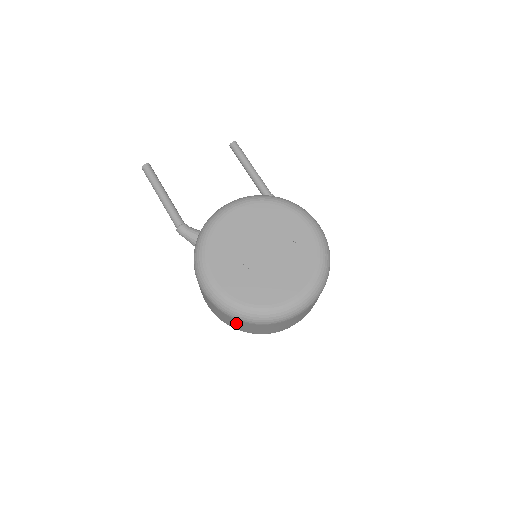
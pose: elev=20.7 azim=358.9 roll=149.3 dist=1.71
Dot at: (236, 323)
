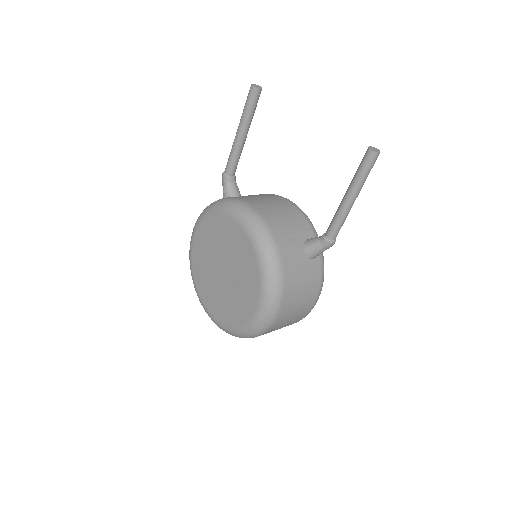
Dot at: occluded
